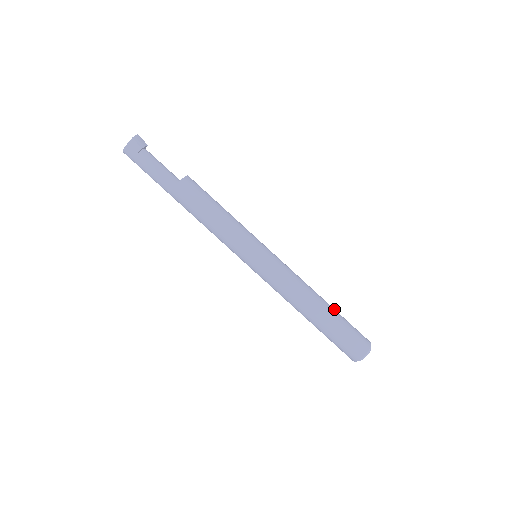
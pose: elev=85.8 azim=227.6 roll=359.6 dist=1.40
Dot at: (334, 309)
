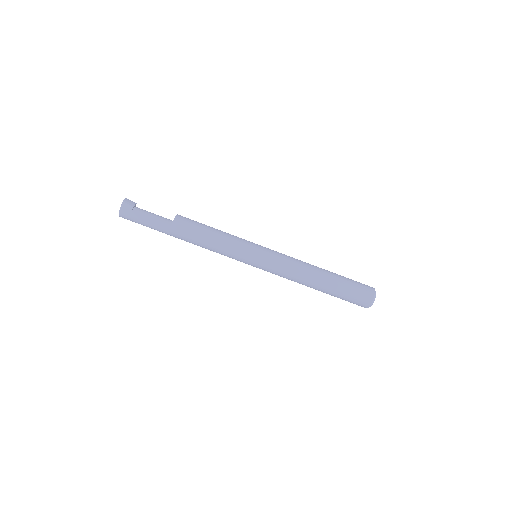
Dot at: (334, 273)
